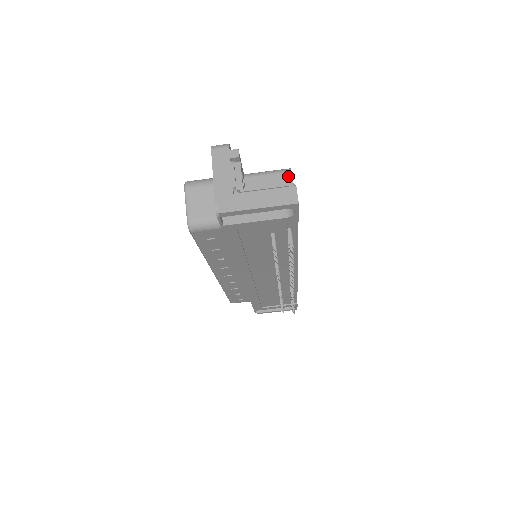
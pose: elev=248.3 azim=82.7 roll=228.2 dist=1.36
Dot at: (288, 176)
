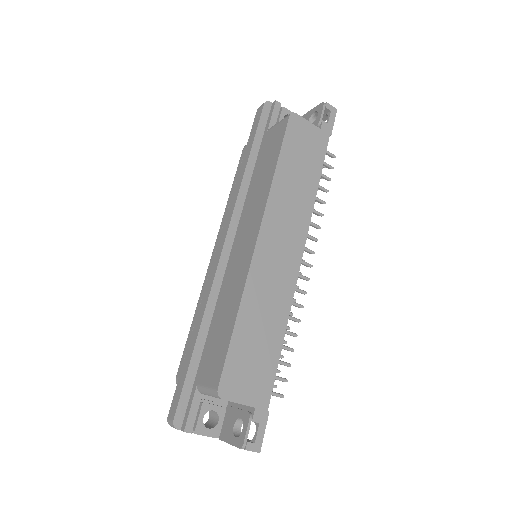
Dot at: occluded
